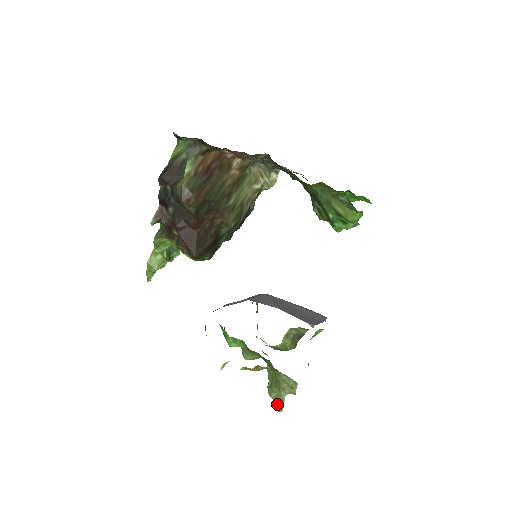
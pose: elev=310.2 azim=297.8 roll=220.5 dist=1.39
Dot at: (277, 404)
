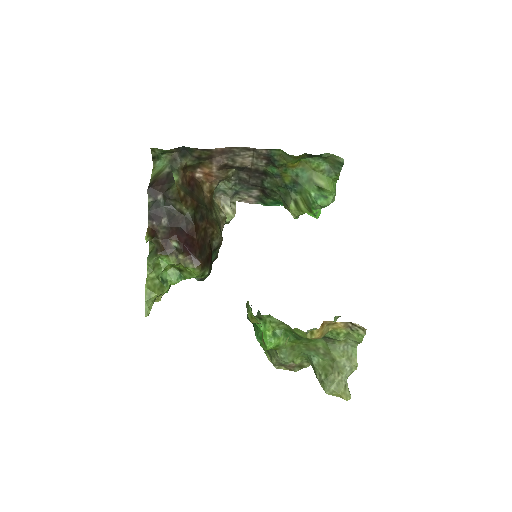
Dot at: (342, 394)
